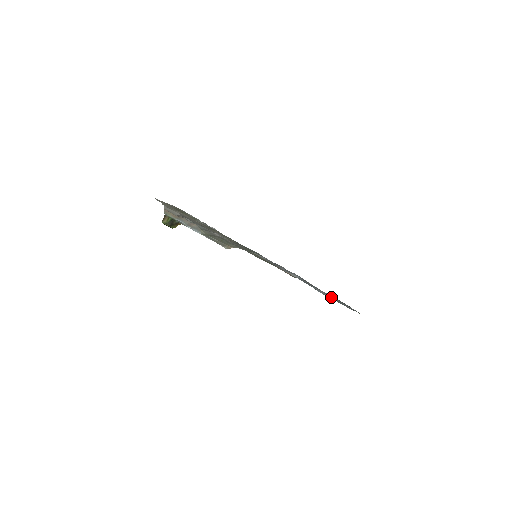
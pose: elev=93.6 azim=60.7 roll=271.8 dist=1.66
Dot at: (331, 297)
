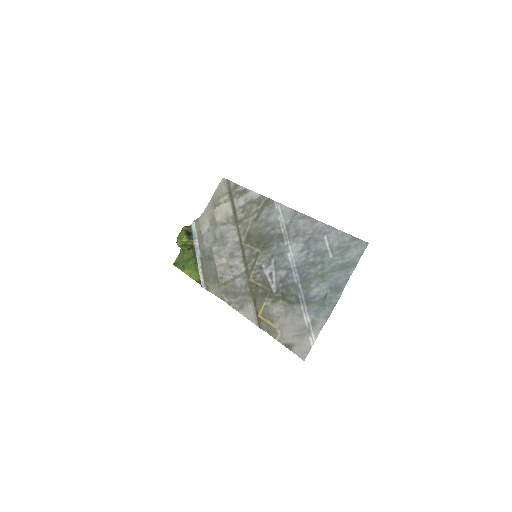
Dot at: (335, 248)
